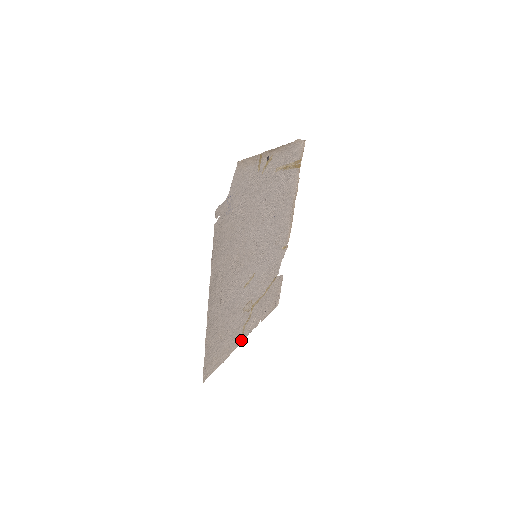
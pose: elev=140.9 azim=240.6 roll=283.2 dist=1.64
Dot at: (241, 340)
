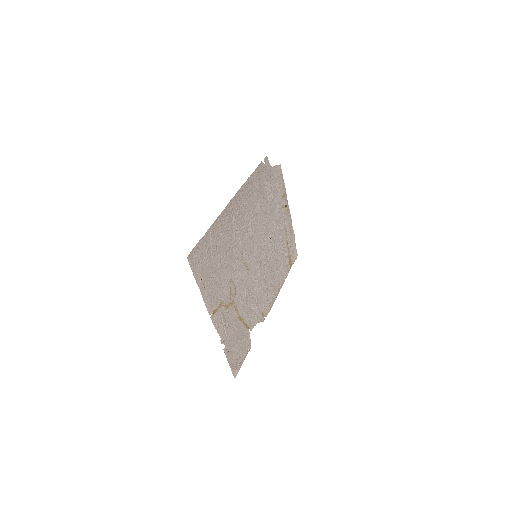
Dot at: (212, 315)
